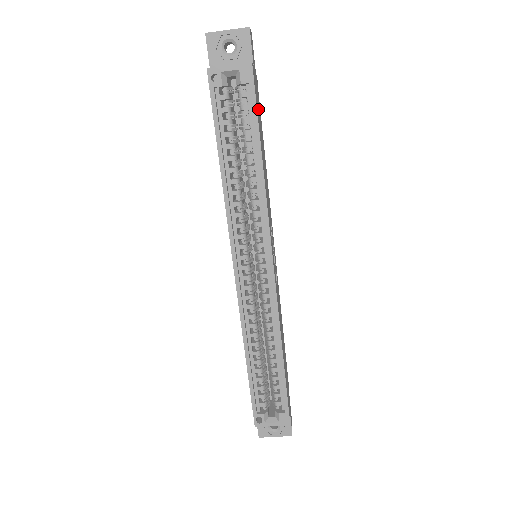
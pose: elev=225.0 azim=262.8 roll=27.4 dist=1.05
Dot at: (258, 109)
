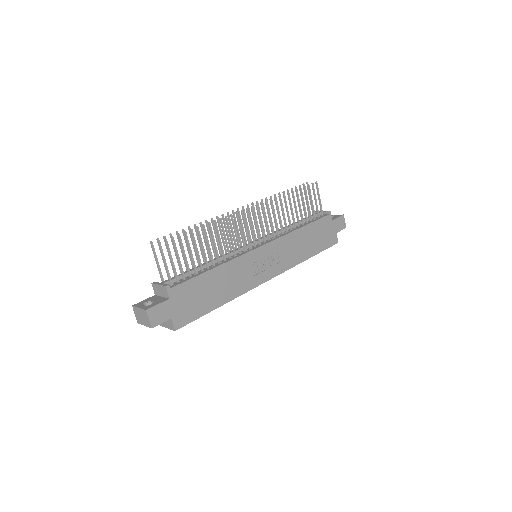
Dot at: (193, 304)
